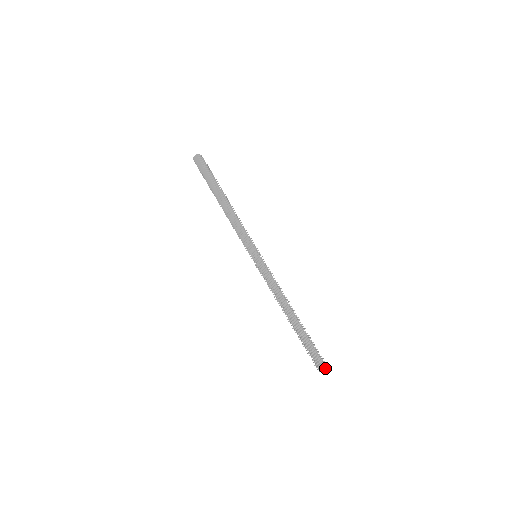
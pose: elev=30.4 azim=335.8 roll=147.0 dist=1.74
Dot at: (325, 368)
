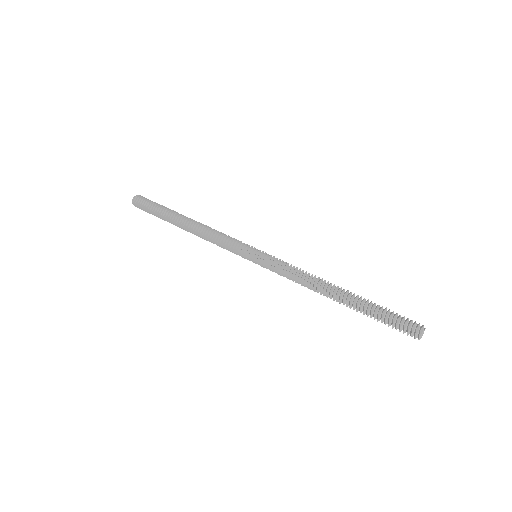
Dot at: (421, 332)
